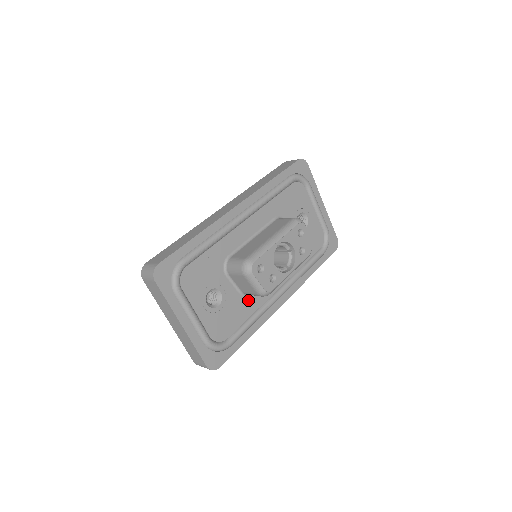
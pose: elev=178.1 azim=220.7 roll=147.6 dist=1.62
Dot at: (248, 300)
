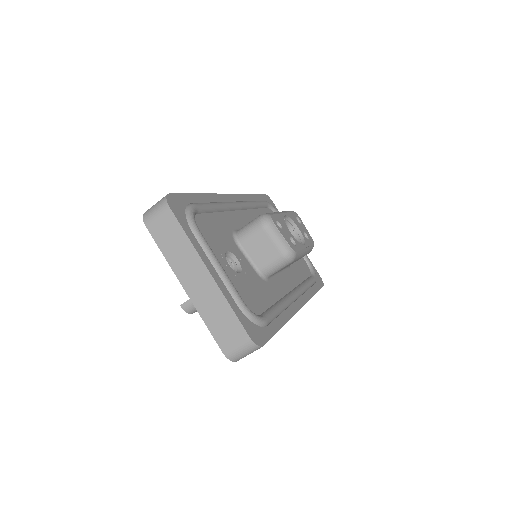
Dot at: (266, 285)
